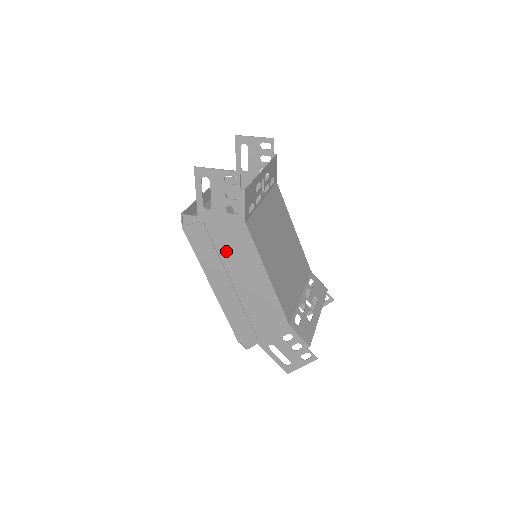
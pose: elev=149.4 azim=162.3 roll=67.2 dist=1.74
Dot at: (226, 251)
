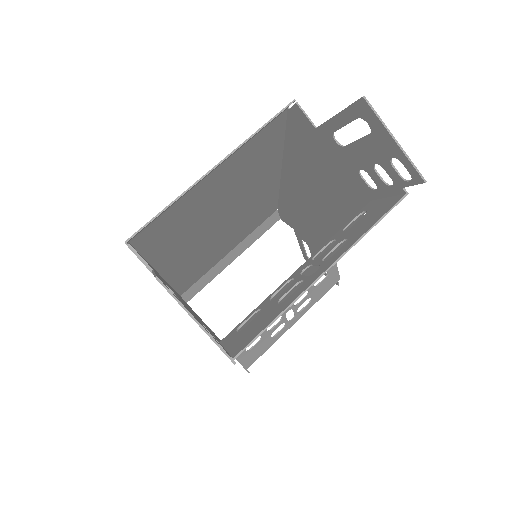
Dot at: occluded
